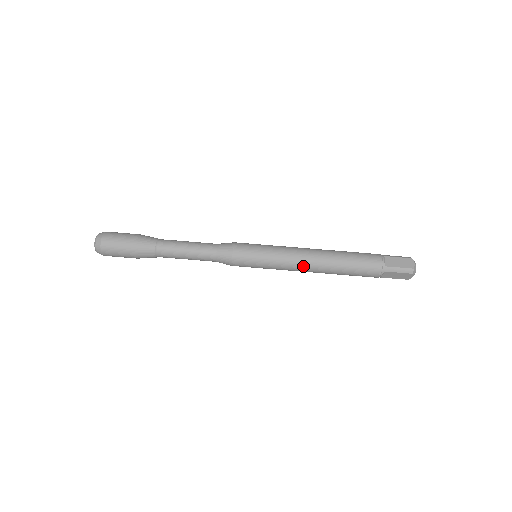
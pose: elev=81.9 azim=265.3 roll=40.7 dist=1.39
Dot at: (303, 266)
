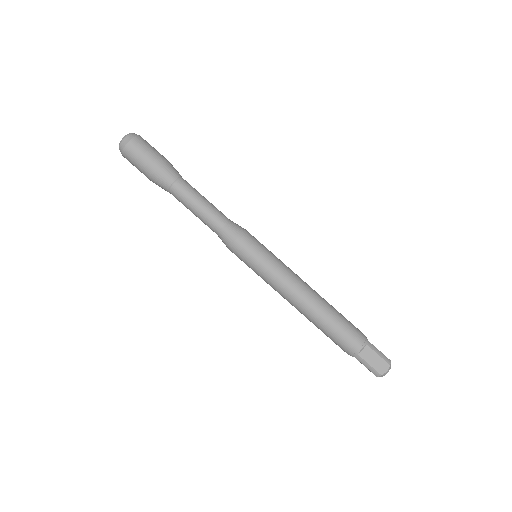
Dot at: (299, 286)
